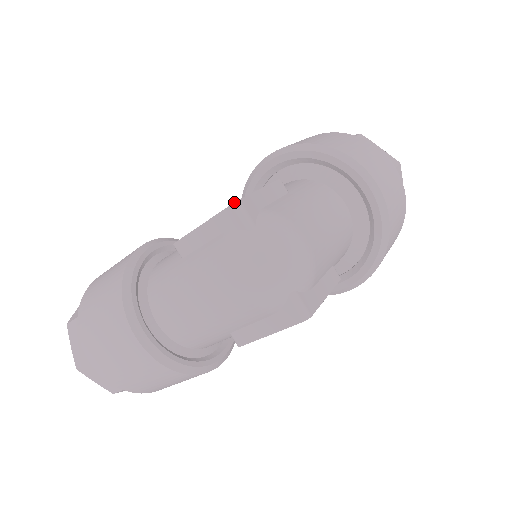
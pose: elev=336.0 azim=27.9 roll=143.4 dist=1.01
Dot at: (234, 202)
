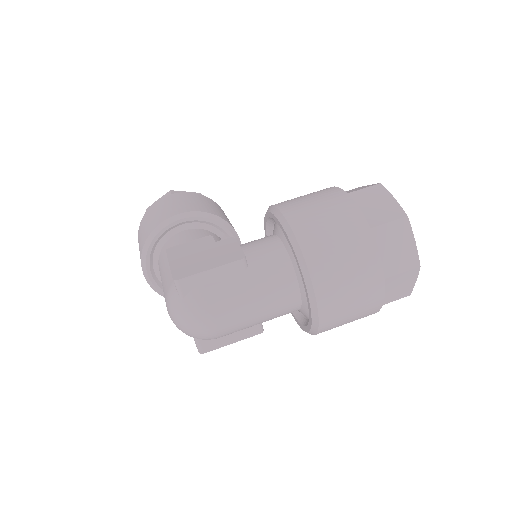
Dot at: (174, 279)
